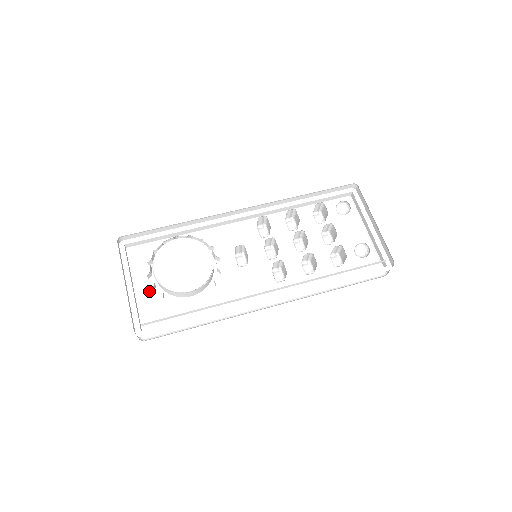
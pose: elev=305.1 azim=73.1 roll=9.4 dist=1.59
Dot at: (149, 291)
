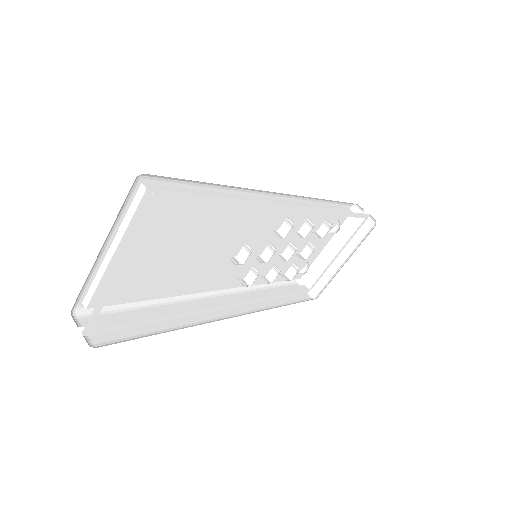
Dot at: occluded
